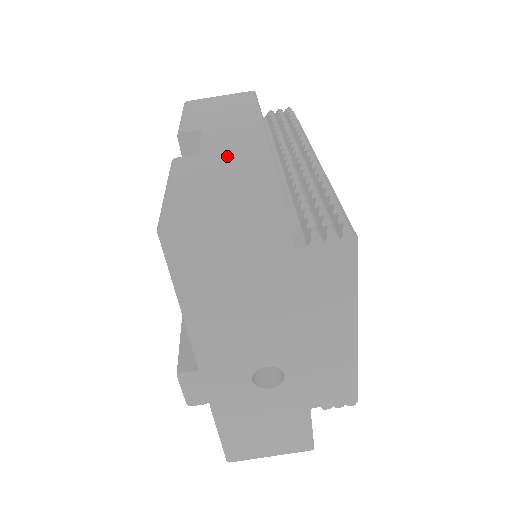
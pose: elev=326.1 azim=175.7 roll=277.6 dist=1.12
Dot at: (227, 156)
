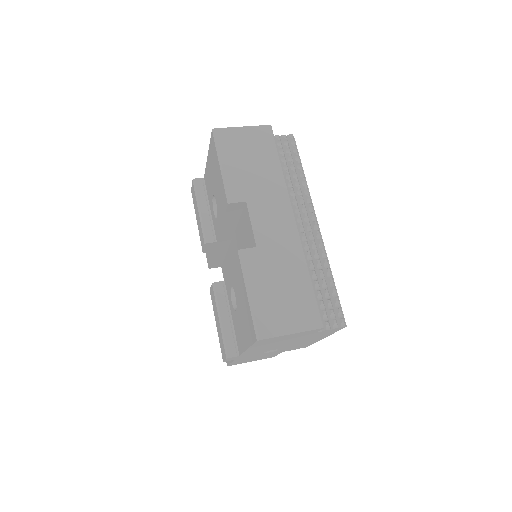
Dot at: (277, 256)
